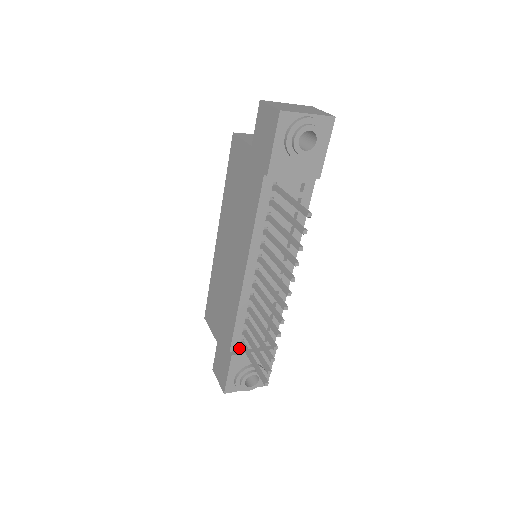
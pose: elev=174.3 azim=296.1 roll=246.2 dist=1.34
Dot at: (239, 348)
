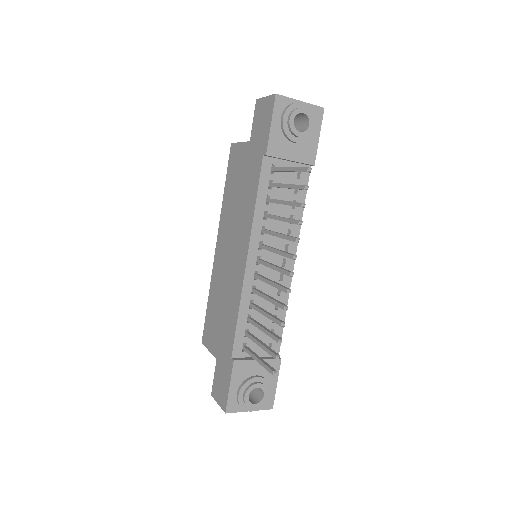
Dot at: (241, 355)
